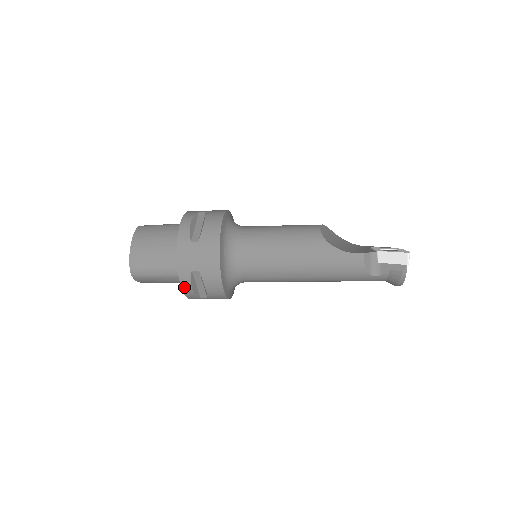
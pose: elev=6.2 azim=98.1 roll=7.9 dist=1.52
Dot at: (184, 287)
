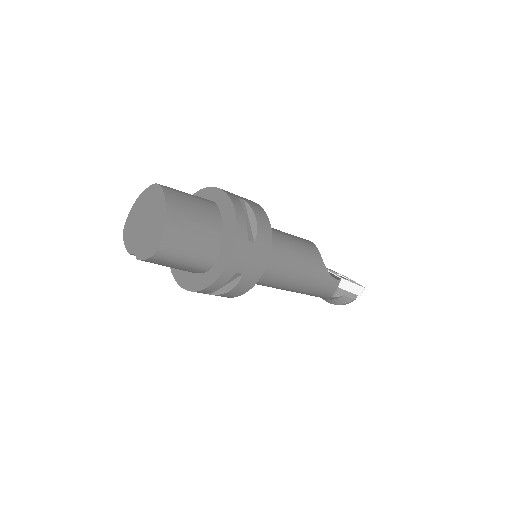
Dot at: (213, 285)
